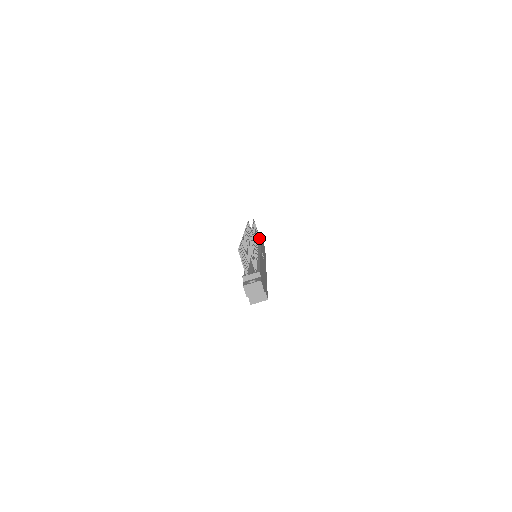
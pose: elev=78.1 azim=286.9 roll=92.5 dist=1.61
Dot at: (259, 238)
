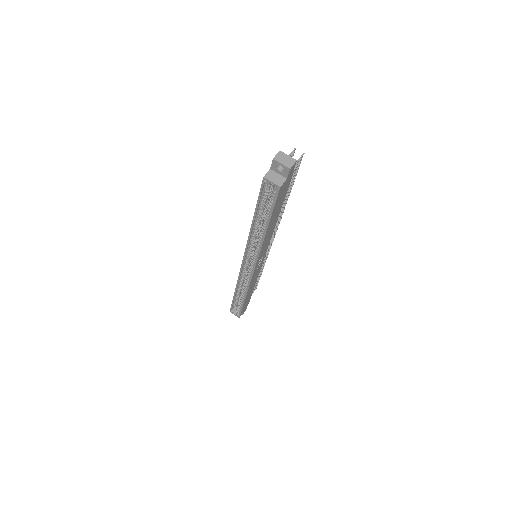
Dot at: occluded
